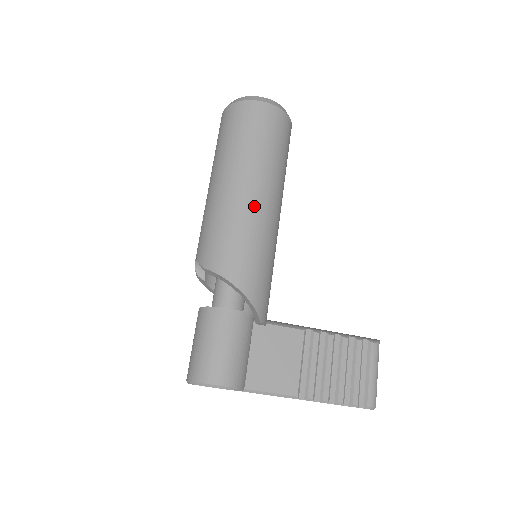
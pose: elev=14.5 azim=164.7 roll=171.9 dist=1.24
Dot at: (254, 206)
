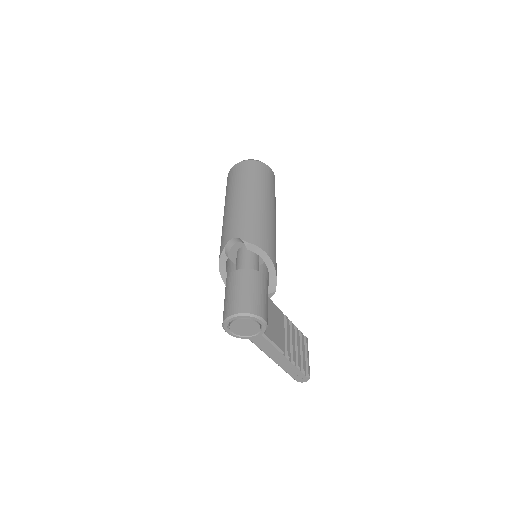
Dot at: (273, 221)
